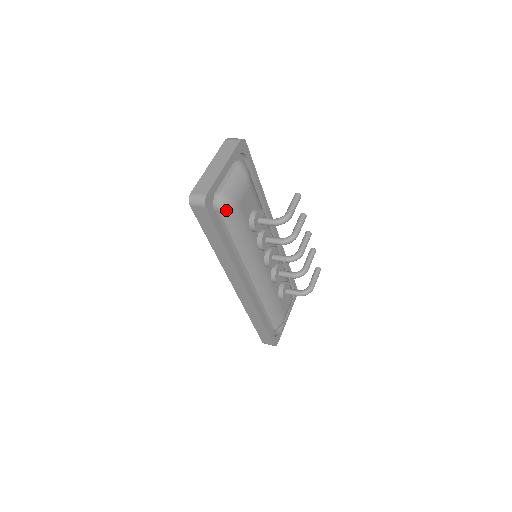
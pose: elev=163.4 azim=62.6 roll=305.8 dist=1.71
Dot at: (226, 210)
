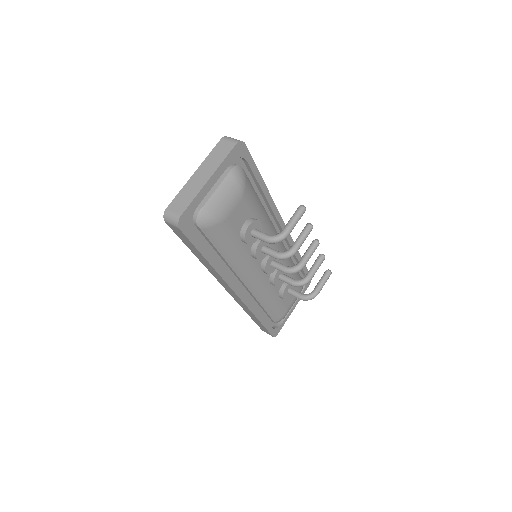
Dot at: (208, 227)
